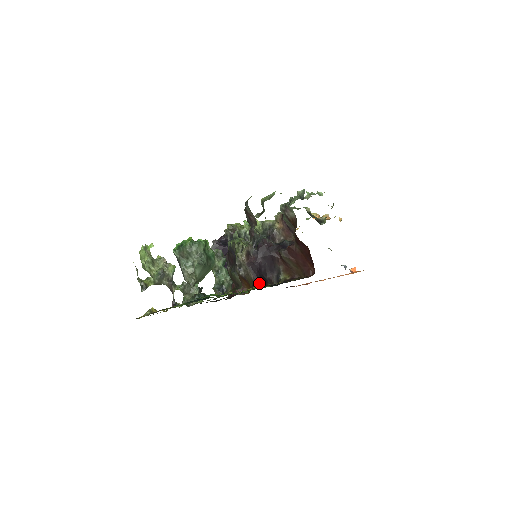
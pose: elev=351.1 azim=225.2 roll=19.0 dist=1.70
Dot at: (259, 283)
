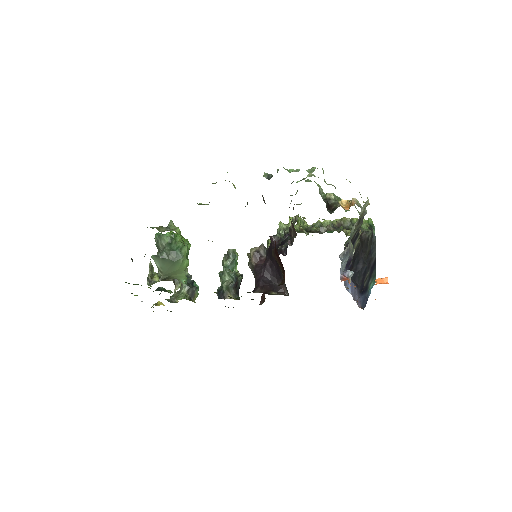
Dot at: (256, 289)
